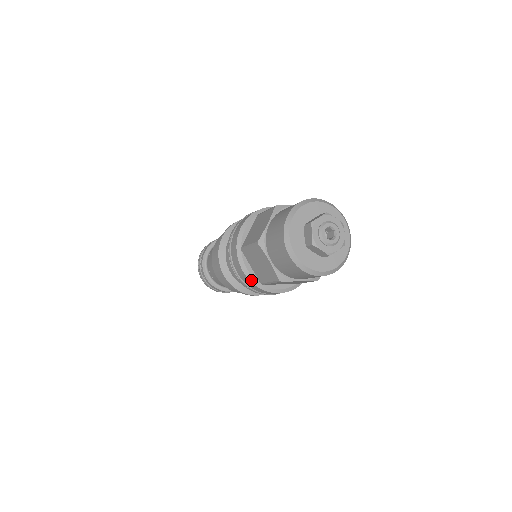
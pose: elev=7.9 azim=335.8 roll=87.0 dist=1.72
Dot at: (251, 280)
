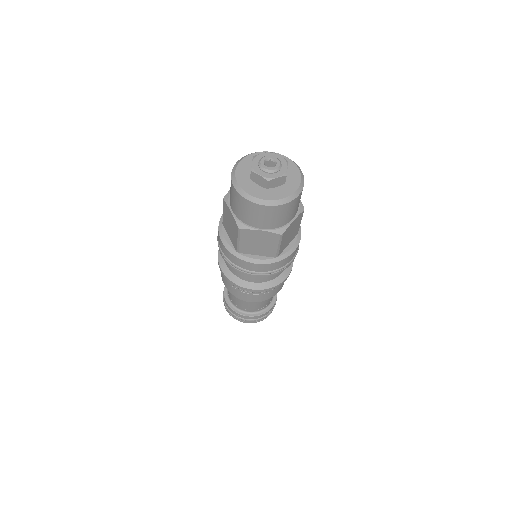
Dot at: (267, 263)
